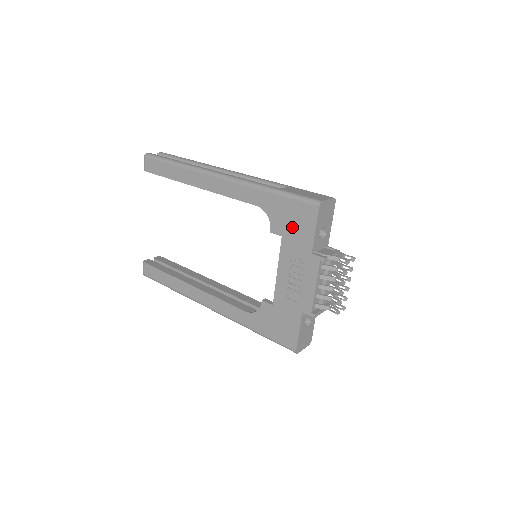
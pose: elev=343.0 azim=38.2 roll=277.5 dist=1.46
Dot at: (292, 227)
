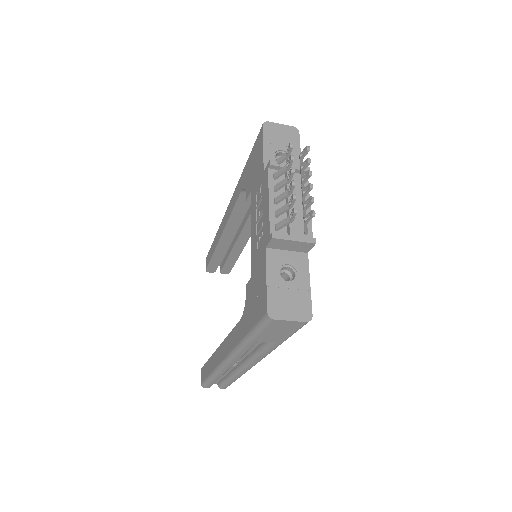
Dot at: (254, 171)
